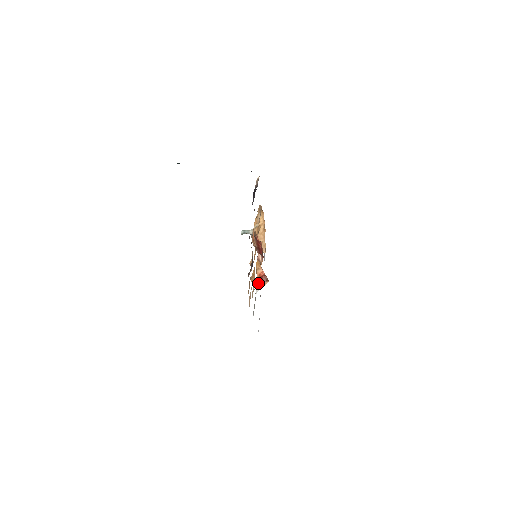
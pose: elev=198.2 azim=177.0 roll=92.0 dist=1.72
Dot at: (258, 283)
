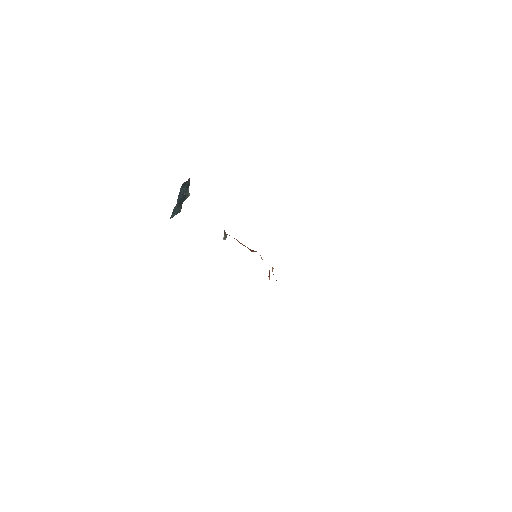
Dot at: occluded
